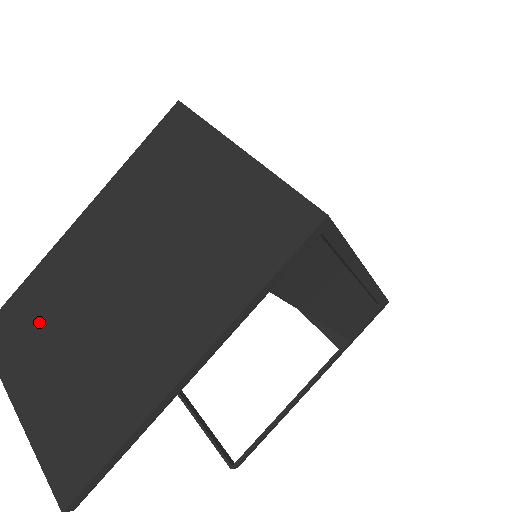
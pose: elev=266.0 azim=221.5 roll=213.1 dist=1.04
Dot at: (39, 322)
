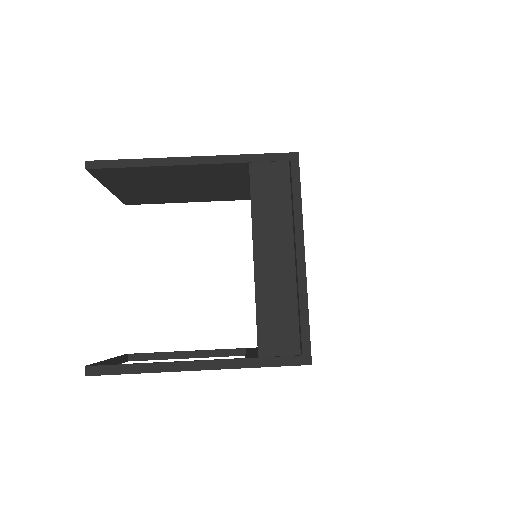
Dot at: occluded
